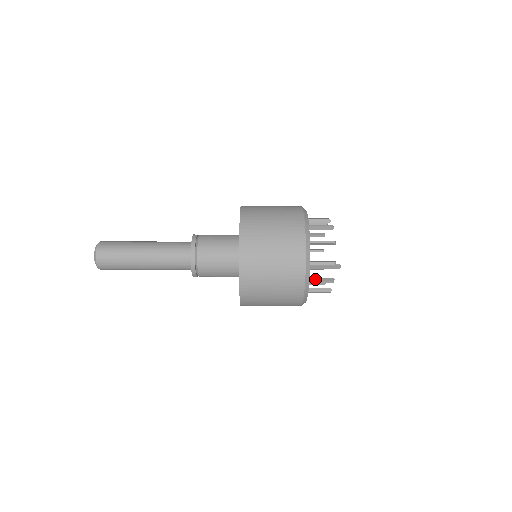
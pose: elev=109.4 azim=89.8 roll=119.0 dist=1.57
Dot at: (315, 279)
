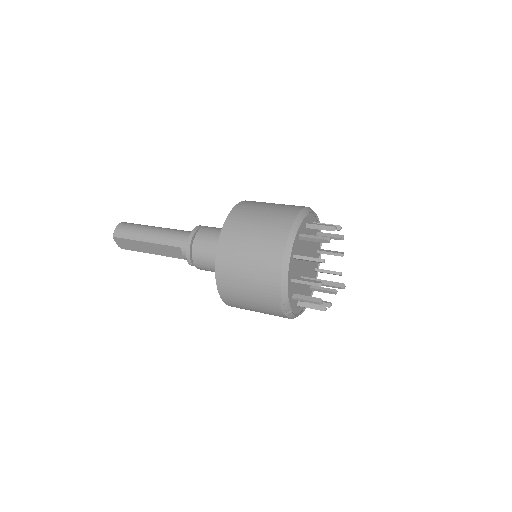
Dot at: (309, 236)
